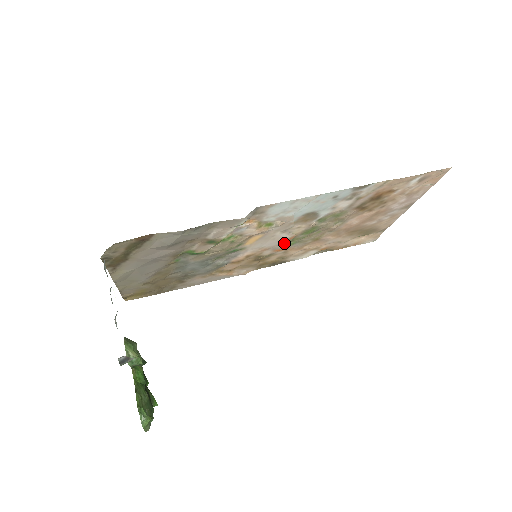
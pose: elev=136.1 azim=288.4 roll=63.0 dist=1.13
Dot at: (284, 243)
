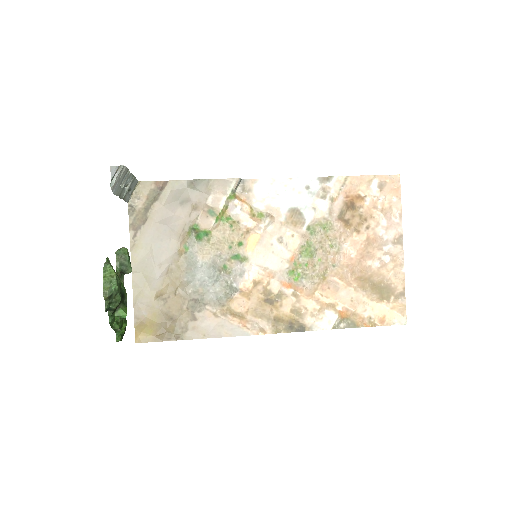
Dot at: (288, 270)
